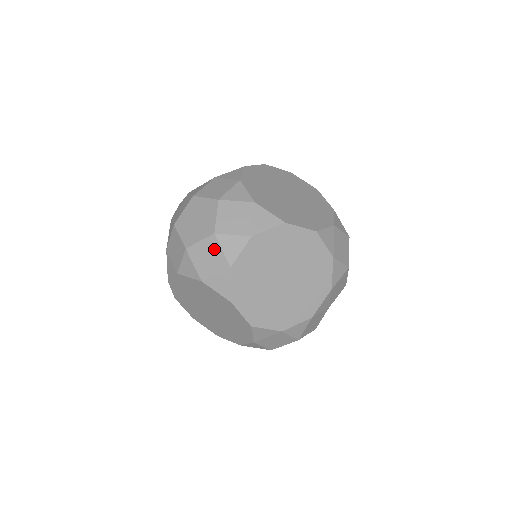
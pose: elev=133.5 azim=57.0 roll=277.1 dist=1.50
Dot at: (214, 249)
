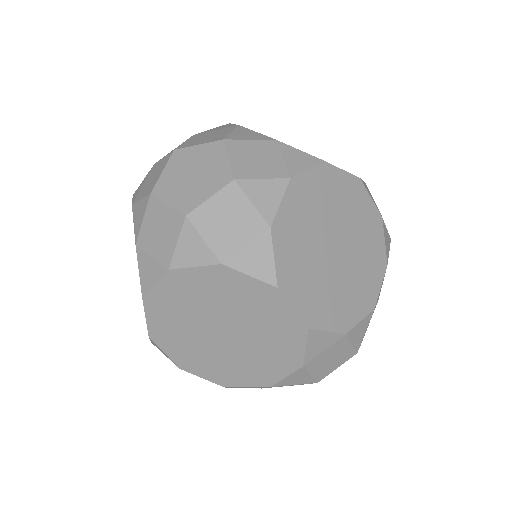
Dot at: (237, 204)
